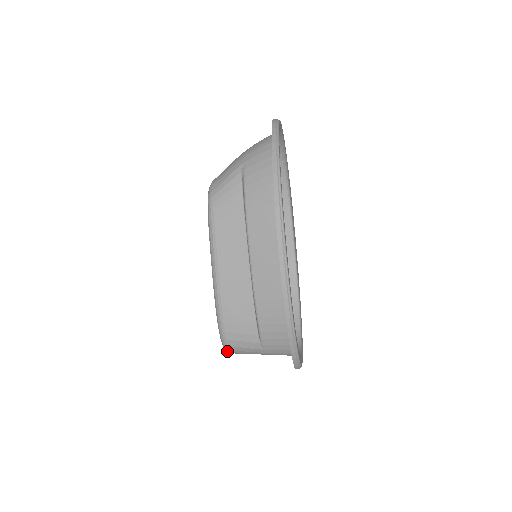
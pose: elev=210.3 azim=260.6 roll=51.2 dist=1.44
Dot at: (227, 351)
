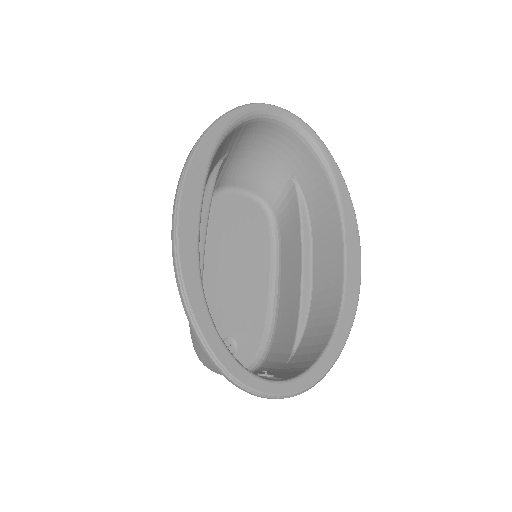
Dot at: (205, 365)
